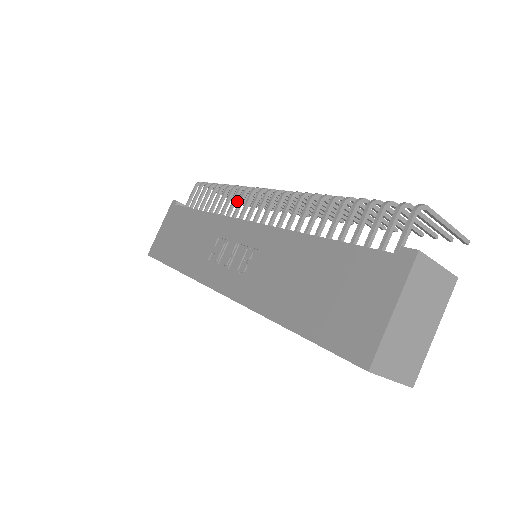
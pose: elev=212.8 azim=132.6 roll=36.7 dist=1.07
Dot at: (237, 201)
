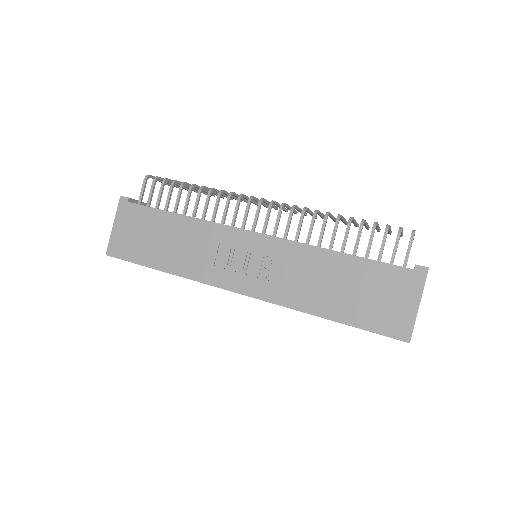
Dot at: (177, 187)
